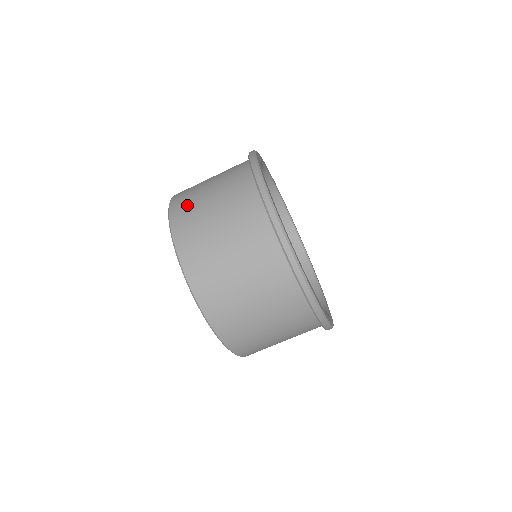
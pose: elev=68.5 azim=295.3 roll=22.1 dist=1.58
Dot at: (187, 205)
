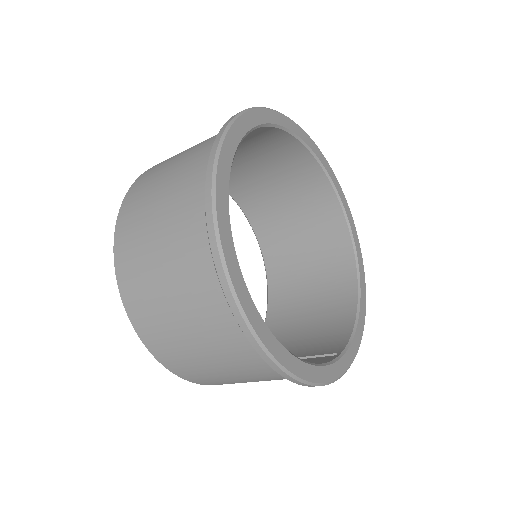
Dot at: (140, 193)
